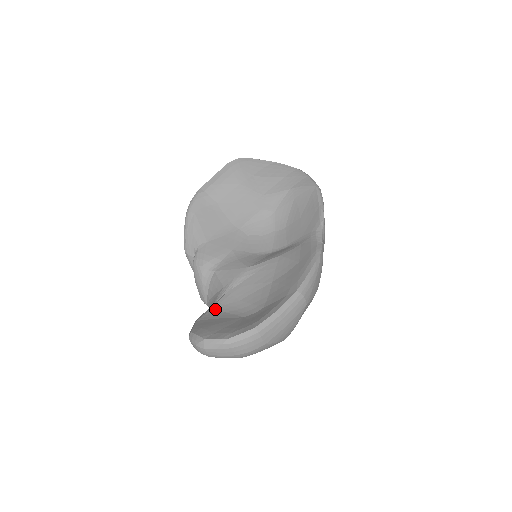
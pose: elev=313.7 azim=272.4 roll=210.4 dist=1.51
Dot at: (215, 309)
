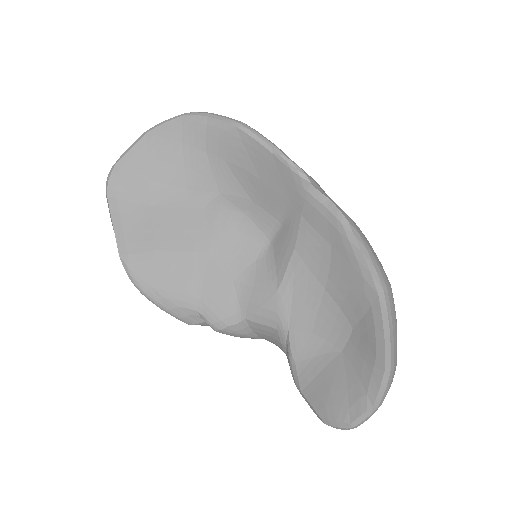
Dot at: (299, 361)
